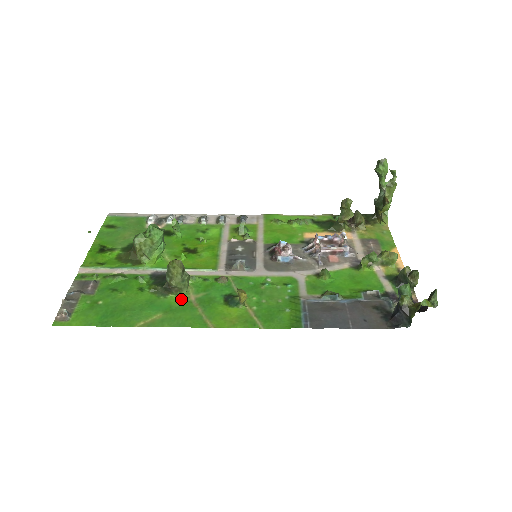
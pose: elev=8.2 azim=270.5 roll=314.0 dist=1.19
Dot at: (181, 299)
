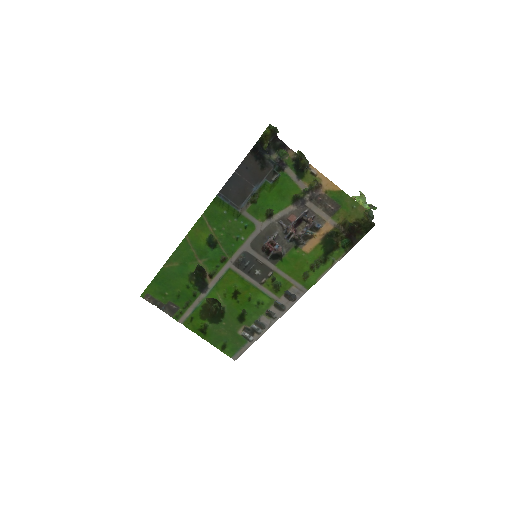
Dot at: (195, 265)
